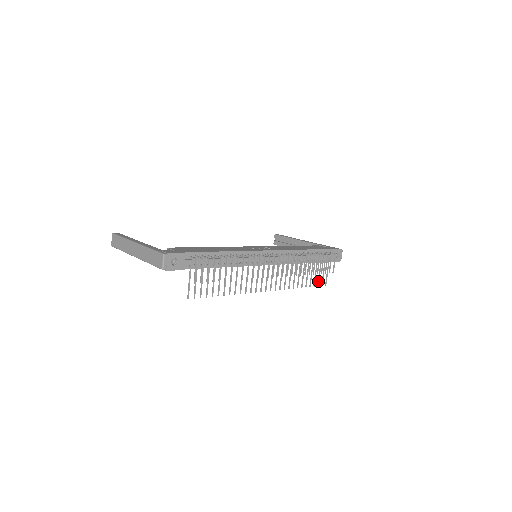
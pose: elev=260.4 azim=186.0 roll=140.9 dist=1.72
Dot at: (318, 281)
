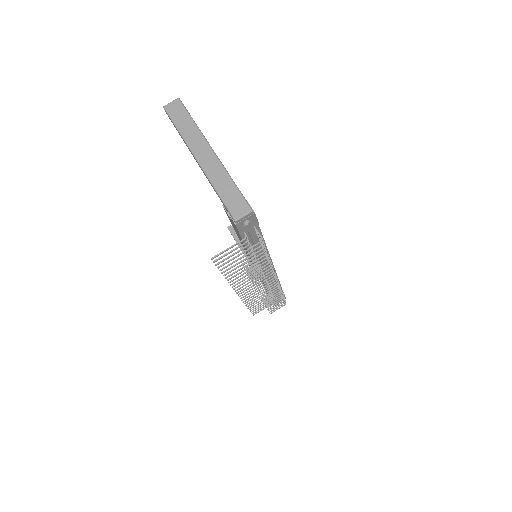
Dot at: occluded
